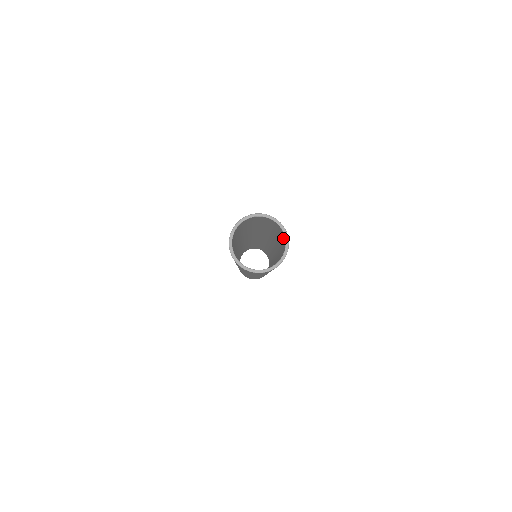
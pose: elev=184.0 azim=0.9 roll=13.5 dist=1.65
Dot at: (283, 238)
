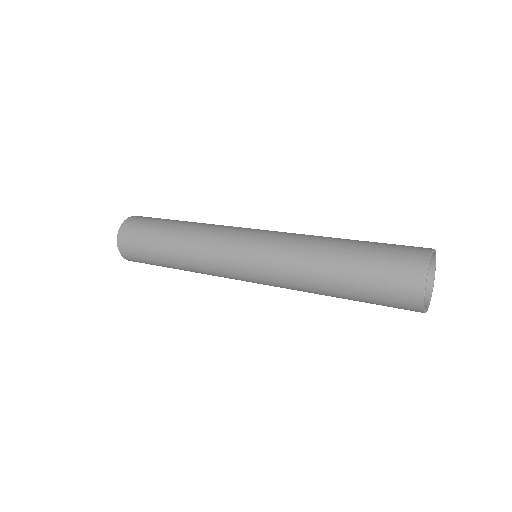
Dot at: occluded
